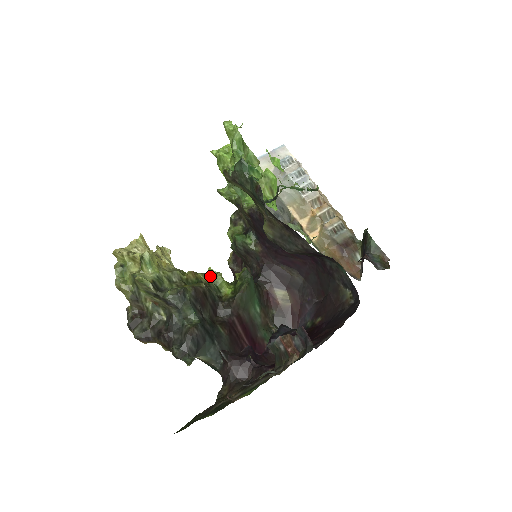
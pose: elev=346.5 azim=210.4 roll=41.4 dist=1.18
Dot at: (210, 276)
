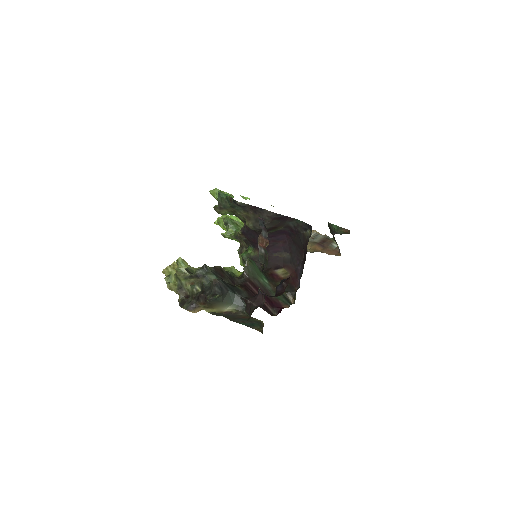
Dot at: (226, 268)
